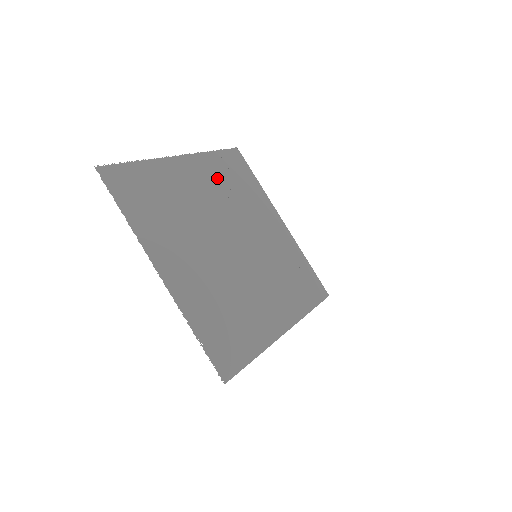
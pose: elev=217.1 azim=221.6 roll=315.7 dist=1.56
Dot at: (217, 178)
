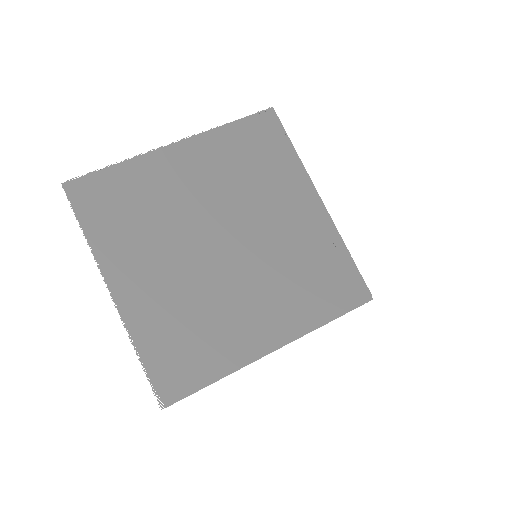
Dot at: (224, 160)
